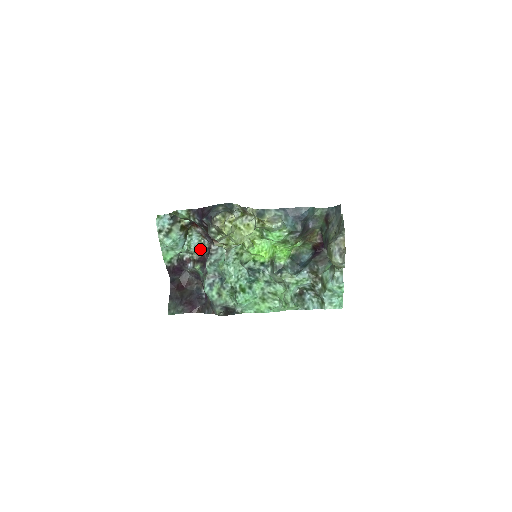
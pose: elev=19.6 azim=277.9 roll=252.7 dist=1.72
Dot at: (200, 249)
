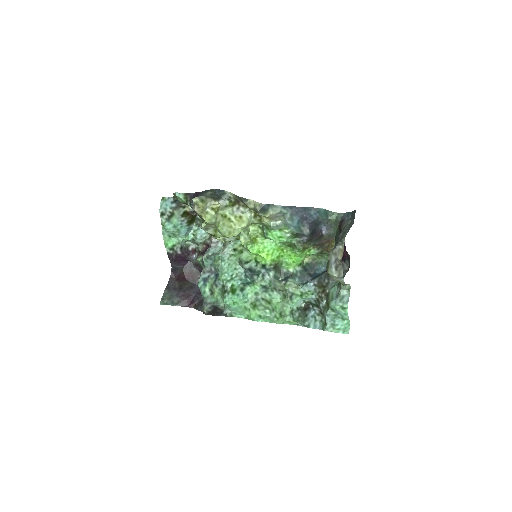
Dot at: (206, 241)
